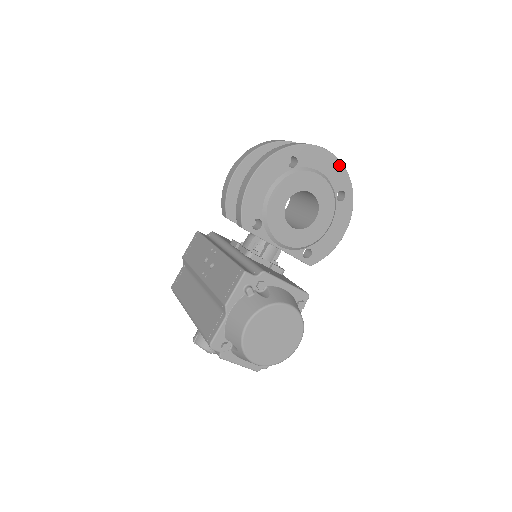
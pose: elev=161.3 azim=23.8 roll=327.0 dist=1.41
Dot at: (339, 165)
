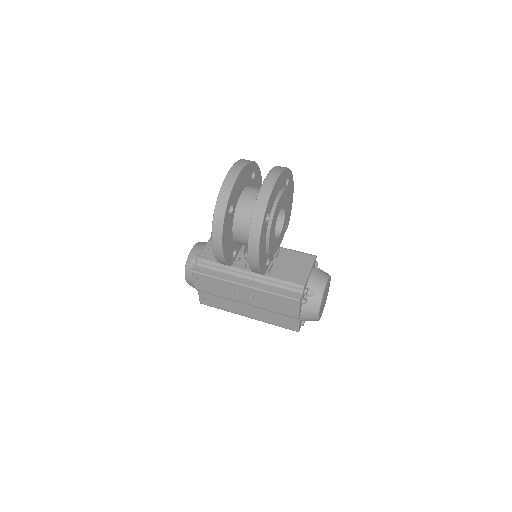
Dot at: (282, 174)
